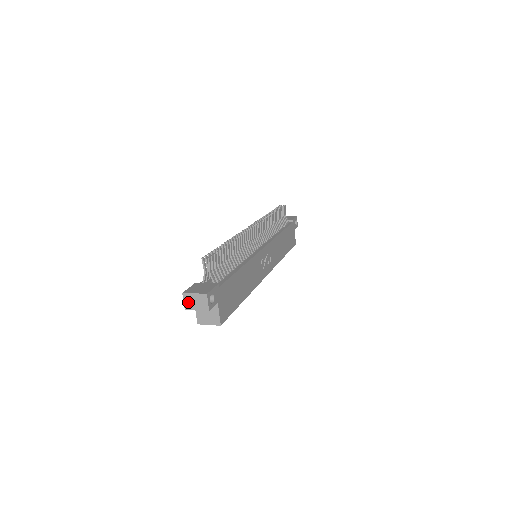
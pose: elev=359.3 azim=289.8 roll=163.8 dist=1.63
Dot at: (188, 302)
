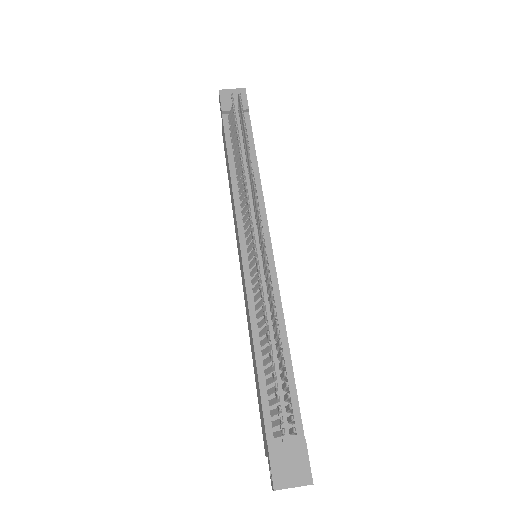
Dot at: occluded
